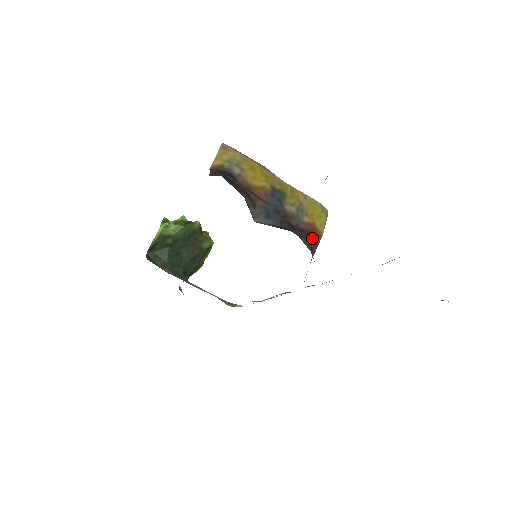
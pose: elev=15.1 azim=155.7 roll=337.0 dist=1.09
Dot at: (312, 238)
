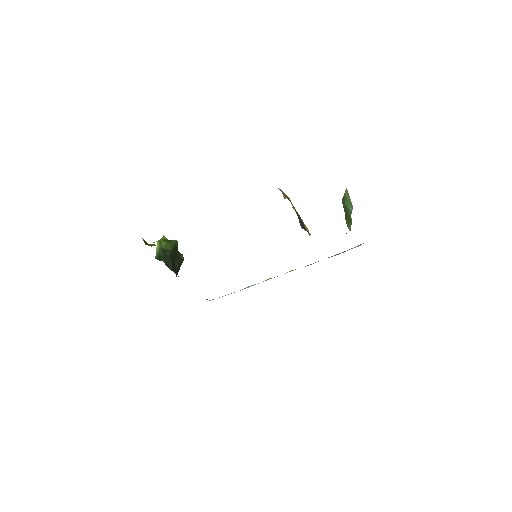
Dot at: occluded
